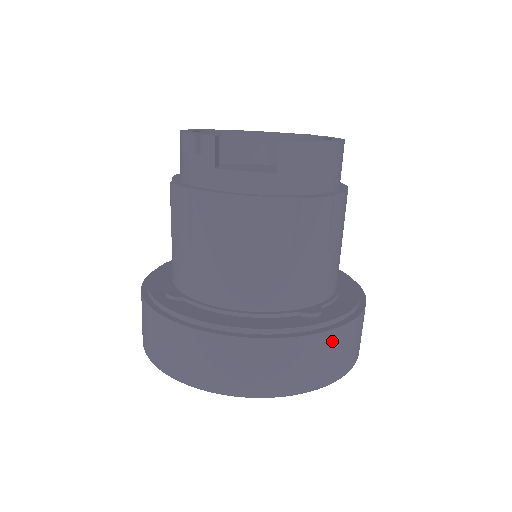
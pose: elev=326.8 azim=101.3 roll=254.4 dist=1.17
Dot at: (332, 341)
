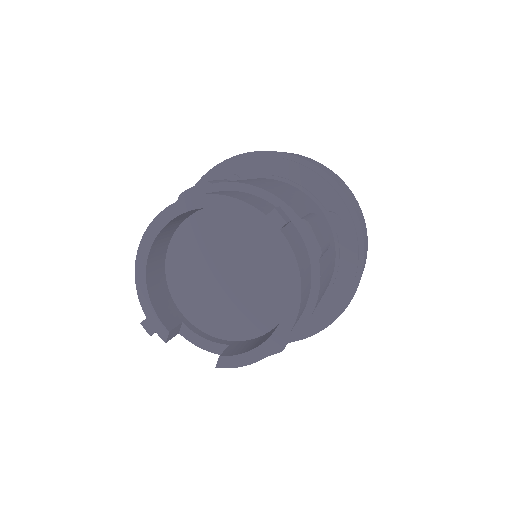
Dot at: occluded
